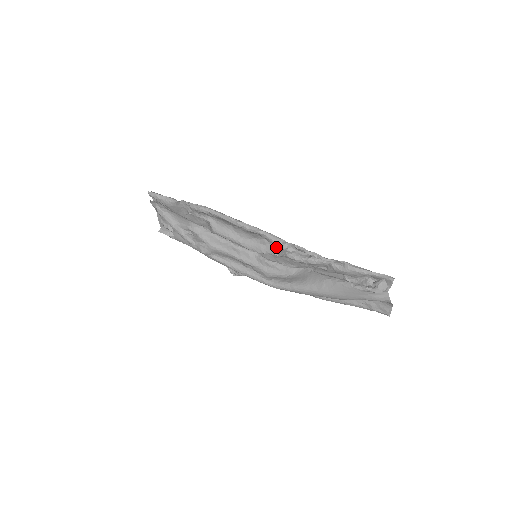
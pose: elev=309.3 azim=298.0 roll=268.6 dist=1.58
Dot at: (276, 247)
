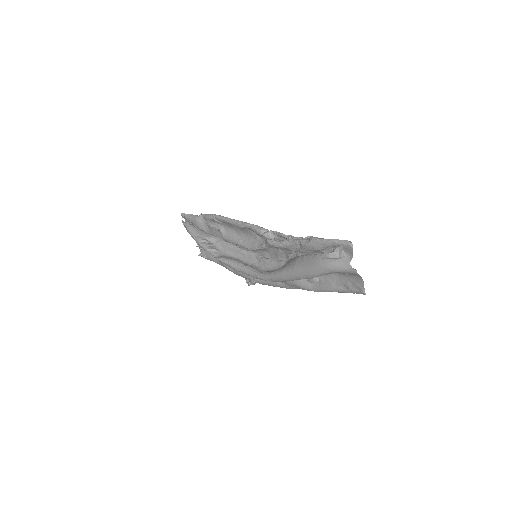
Dot at: (265, 240)
